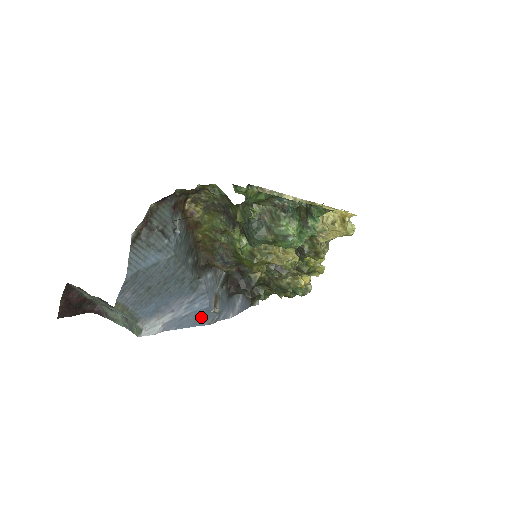
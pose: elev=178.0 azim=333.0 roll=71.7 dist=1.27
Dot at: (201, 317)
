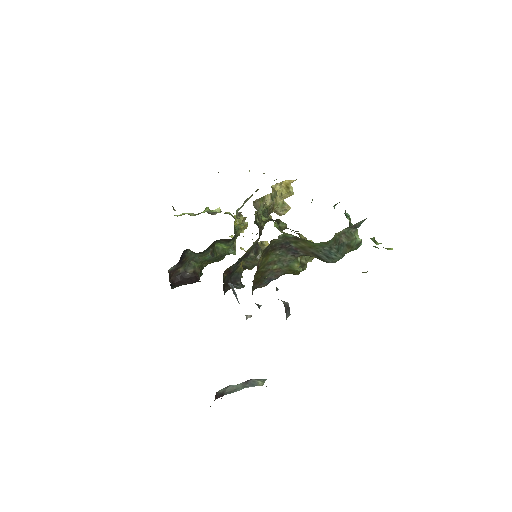
Dot at: occluded
